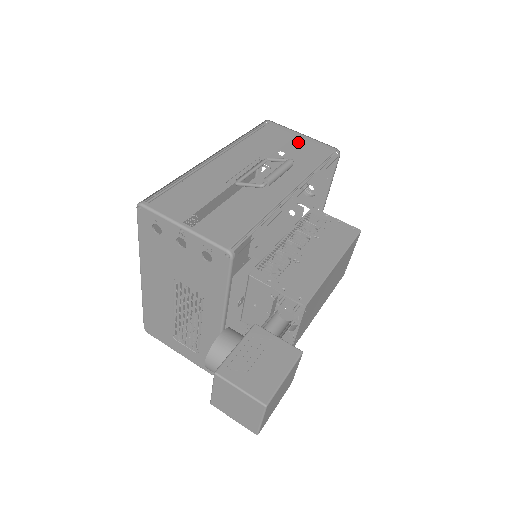
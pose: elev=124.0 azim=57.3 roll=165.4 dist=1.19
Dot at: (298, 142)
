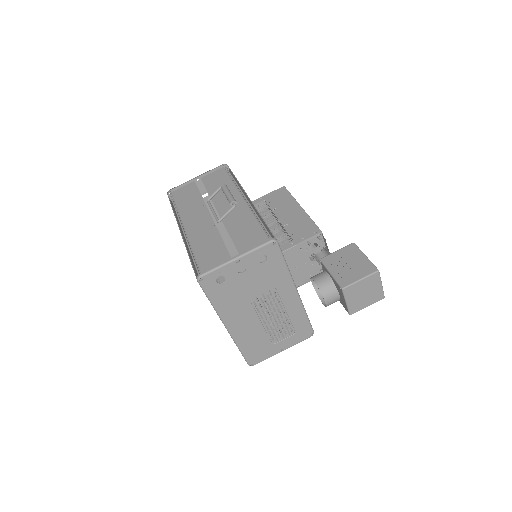
Dot at: (197, 184)
